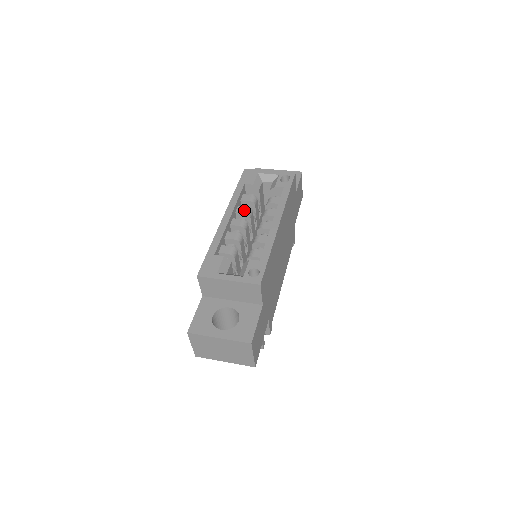
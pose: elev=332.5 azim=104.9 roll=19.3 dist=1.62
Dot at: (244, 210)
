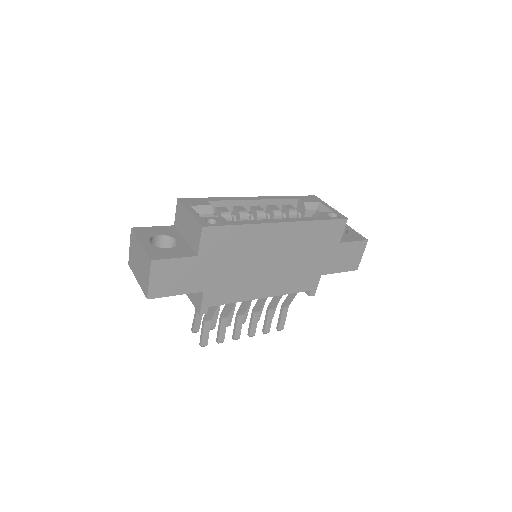
Dot at: (274, 208)
